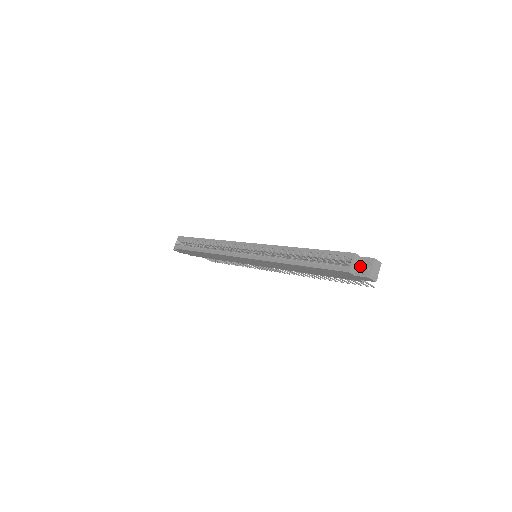
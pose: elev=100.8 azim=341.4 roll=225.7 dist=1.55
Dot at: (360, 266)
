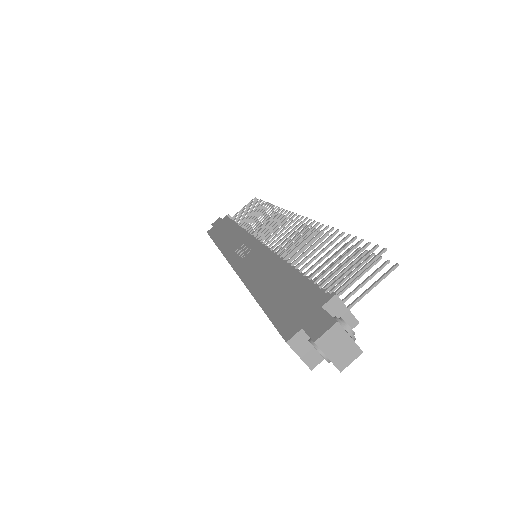
Dot at: (315, 349)
